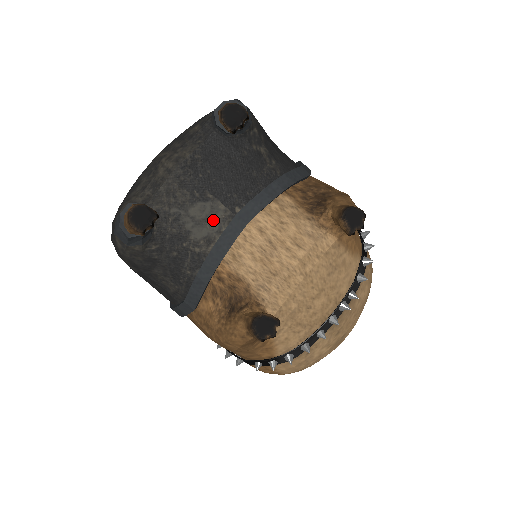
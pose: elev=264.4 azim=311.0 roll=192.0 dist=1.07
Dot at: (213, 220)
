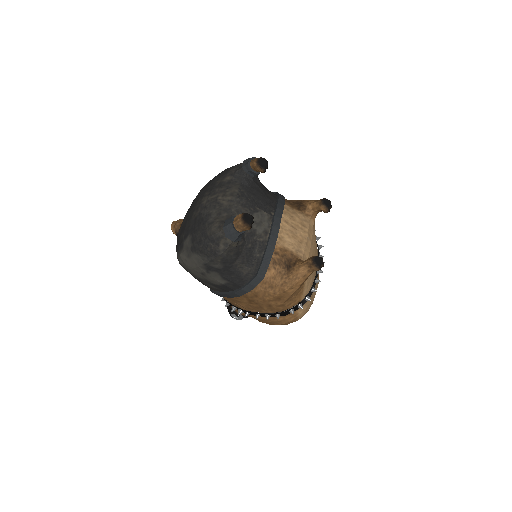
Dot at: (264, 221)
